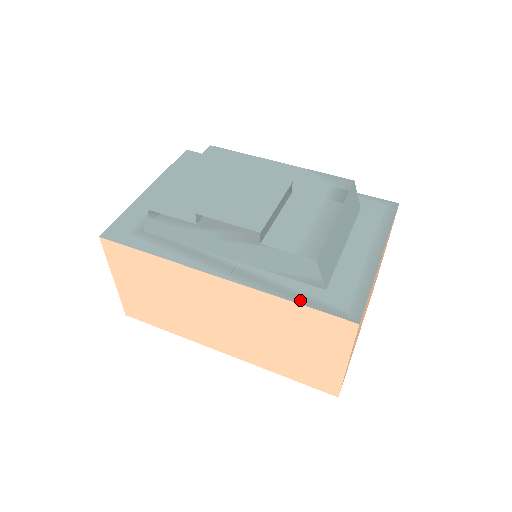
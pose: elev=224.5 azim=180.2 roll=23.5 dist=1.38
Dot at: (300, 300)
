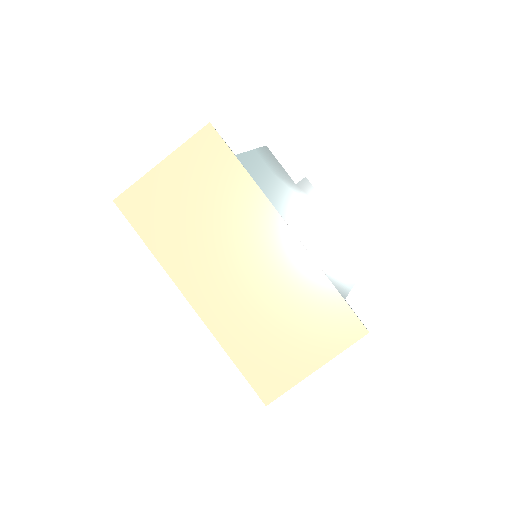
Dot at: occluded
